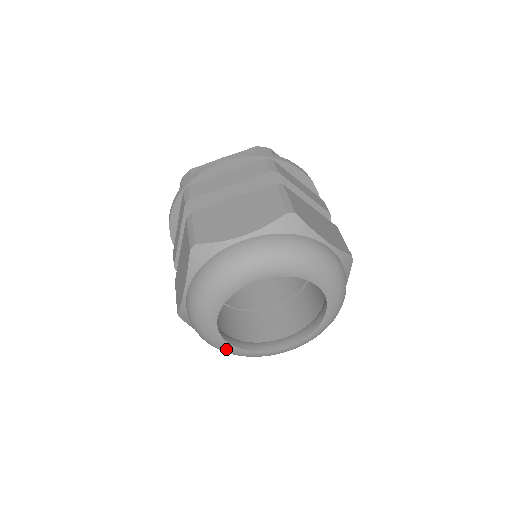
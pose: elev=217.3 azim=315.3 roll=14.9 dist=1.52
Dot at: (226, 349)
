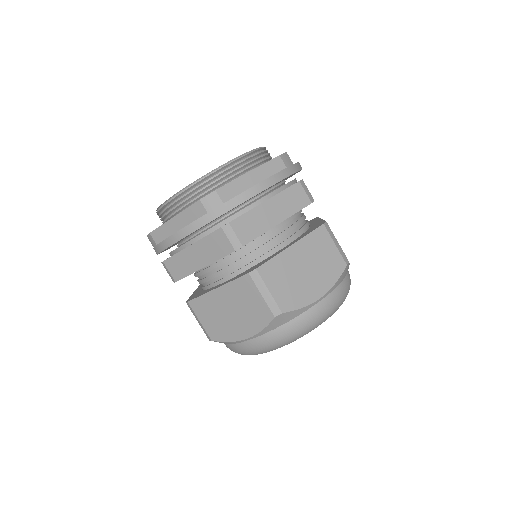
Dot at: occluded
